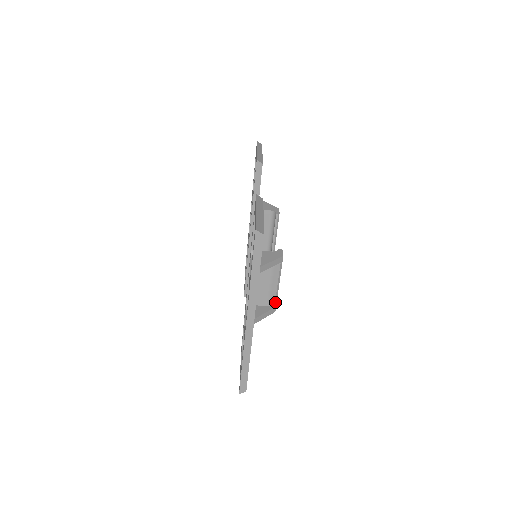
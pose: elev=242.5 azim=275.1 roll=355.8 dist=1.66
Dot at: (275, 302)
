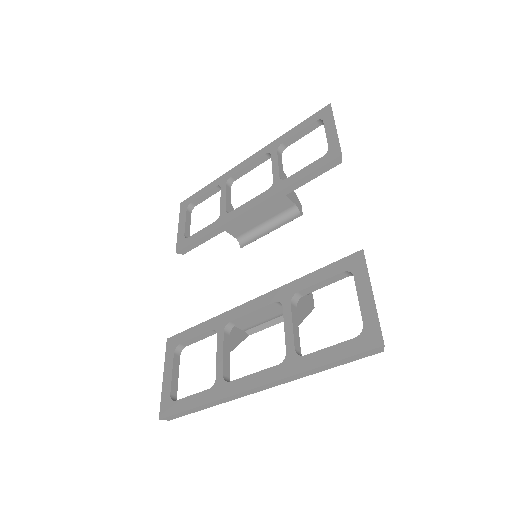
Dot at: (255, 332)
